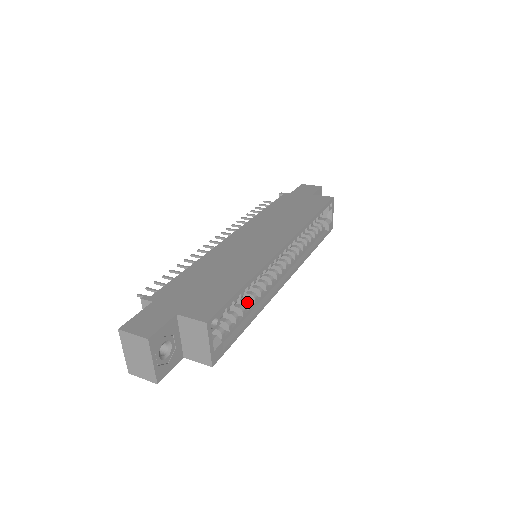
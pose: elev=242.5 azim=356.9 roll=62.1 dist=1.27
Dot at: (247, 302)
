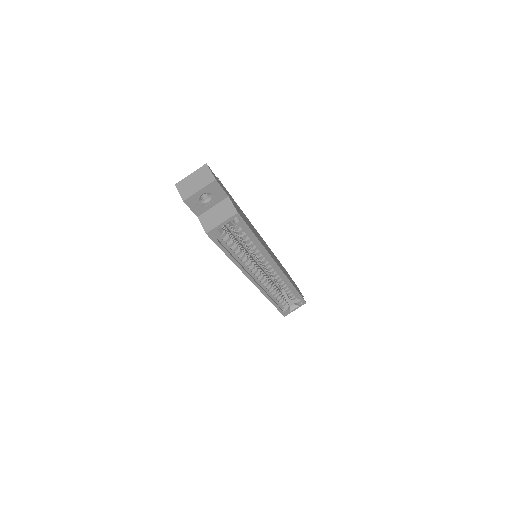
Dot at: (241, 250)
